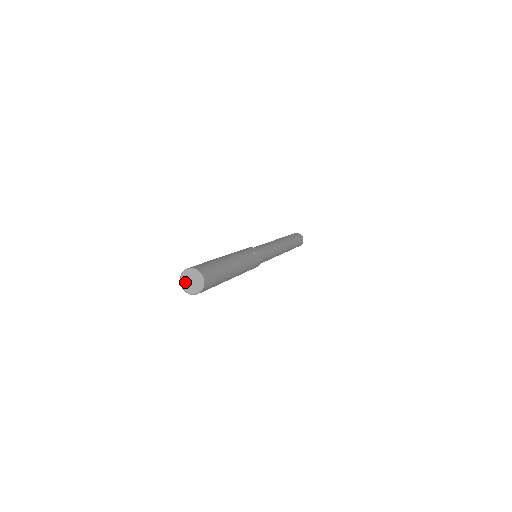
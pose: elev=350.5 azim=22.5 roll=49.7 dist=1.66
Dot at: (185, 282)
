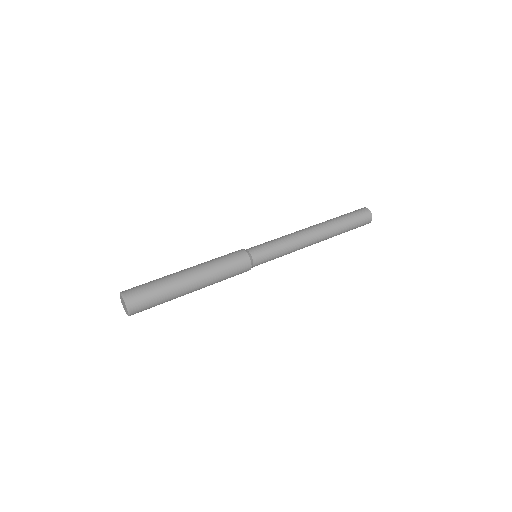
Dot at: (123, 304)
